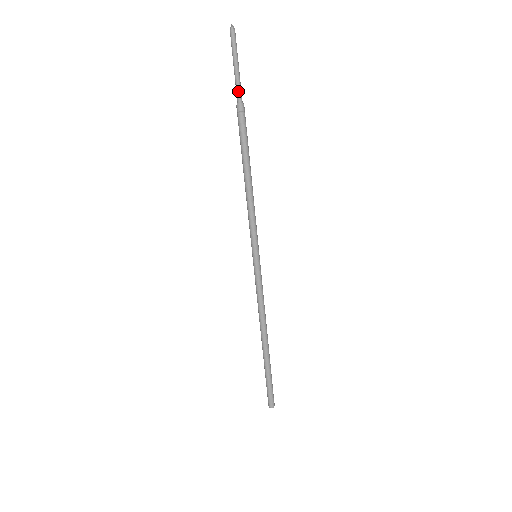
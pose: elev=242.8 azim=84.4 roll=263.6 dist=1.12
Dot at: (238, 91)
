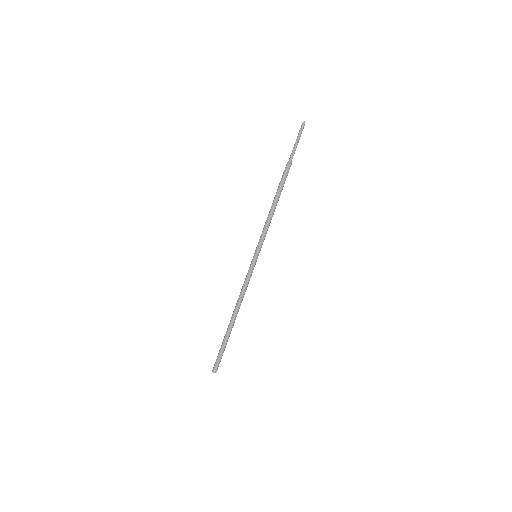
Dot at: (292, 155)
